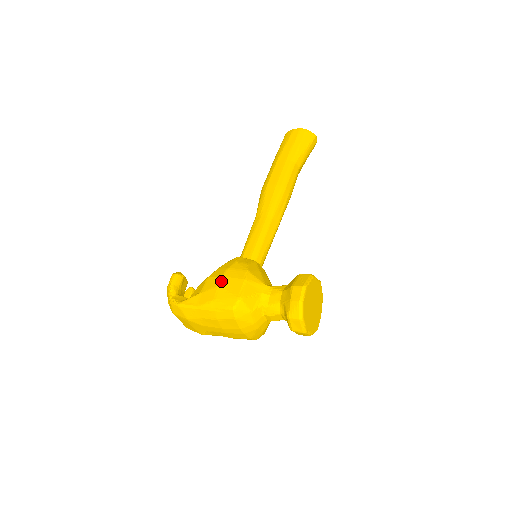
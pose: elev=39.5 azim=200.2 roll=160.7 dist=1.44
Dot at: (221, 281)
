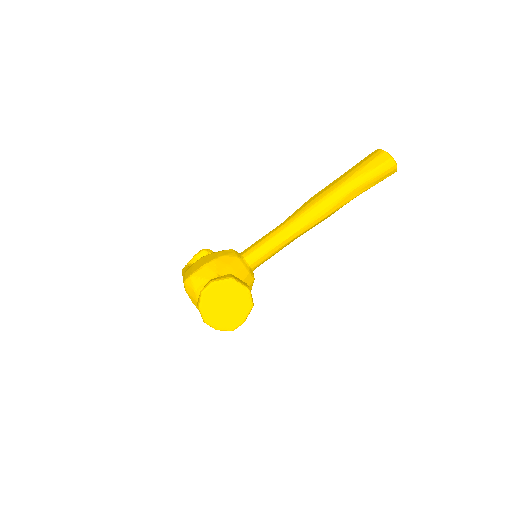
Dot at: (198, 260)
